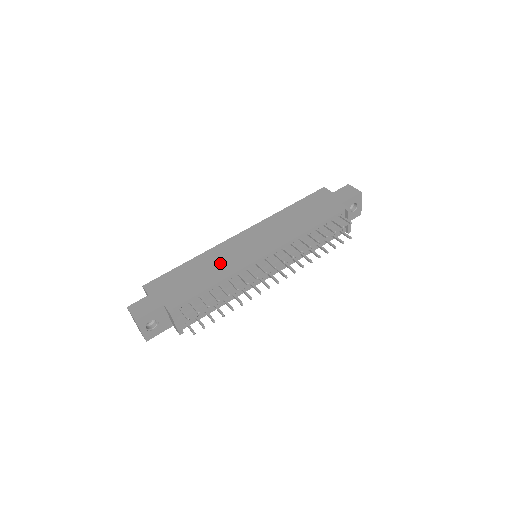
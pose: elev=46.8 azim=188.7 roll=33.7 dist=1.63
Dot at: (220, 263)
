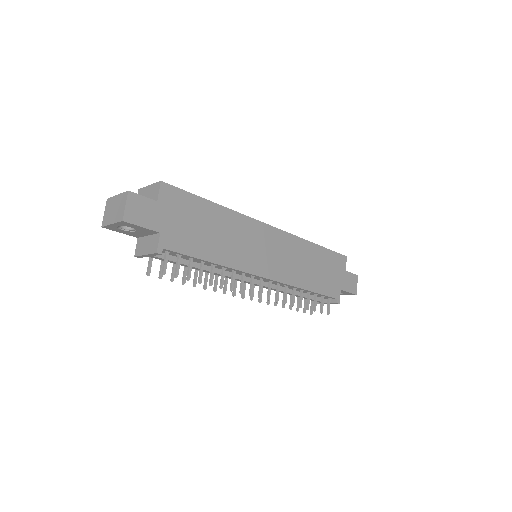
Dot at: (235, 242)
